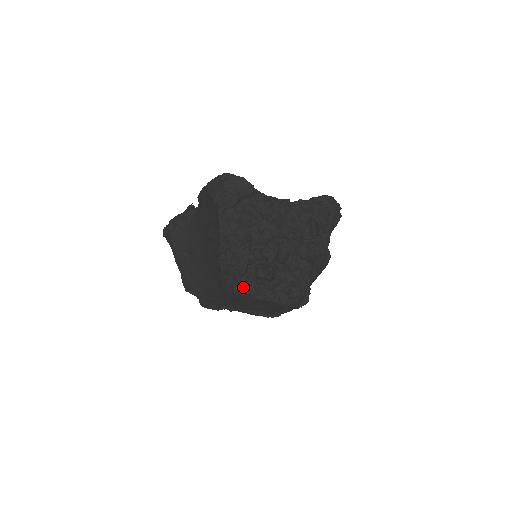
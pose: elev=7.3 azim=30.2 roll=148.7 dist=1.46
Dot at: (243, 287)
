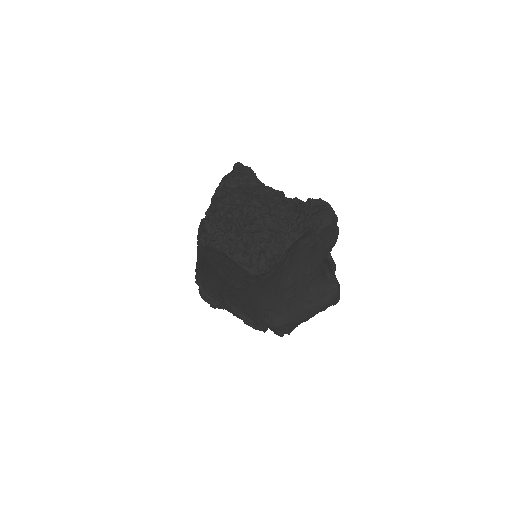
Dot at: (206, 236)
